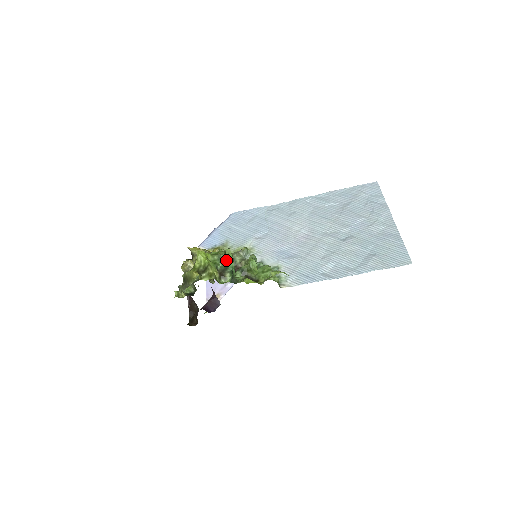
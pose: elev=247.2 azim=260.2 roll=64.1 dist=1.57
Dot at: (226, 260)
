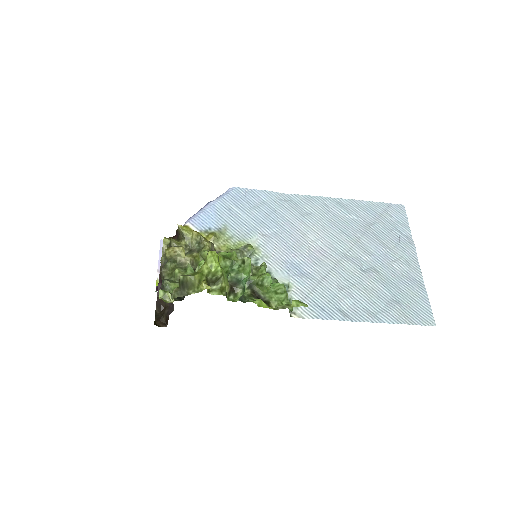
Dot at: (241, 271)
